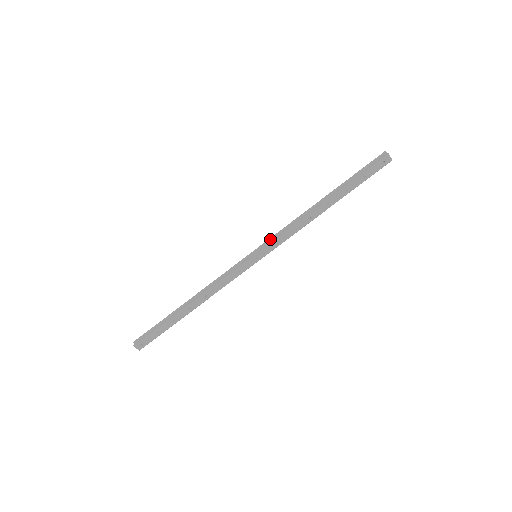
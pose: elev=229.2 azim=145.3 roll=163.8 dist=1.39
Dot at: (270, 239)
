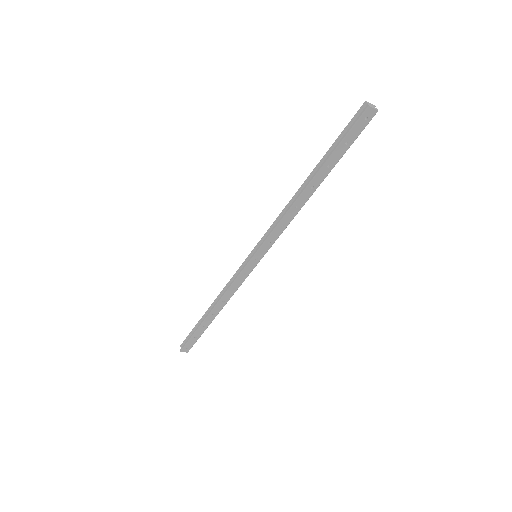
Dot at: (263, 237)
